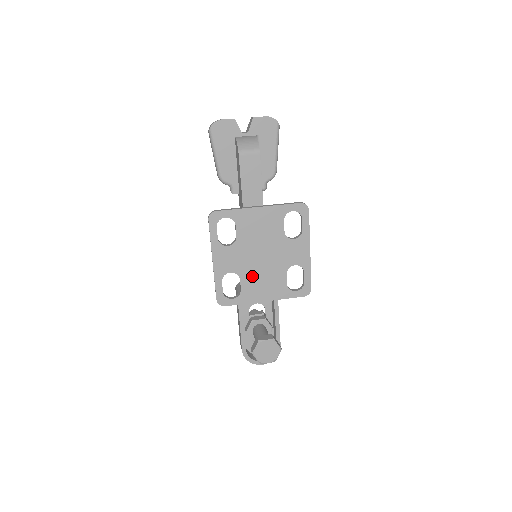
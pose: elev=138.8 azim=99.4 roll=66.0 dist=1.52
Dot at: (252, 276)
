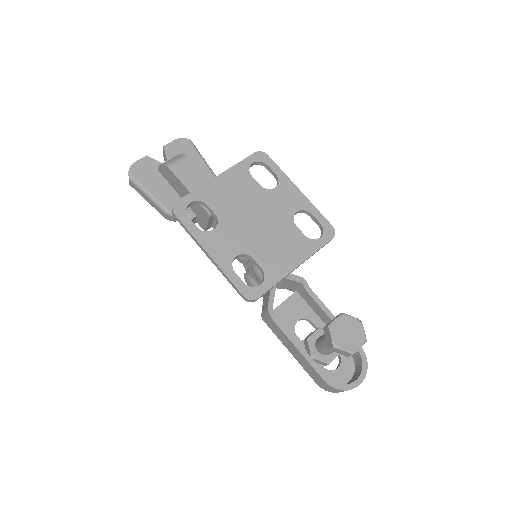
Dot at: (262, 247)
